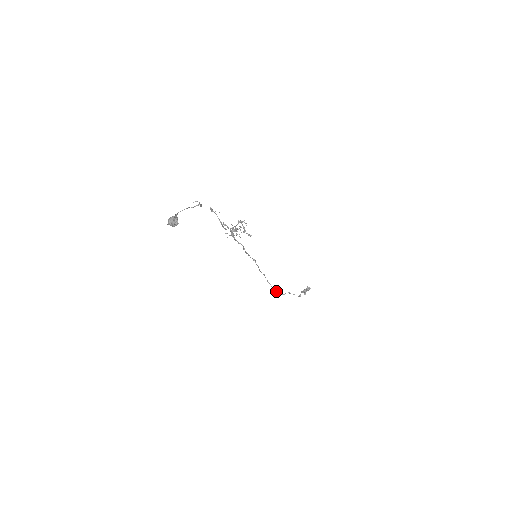
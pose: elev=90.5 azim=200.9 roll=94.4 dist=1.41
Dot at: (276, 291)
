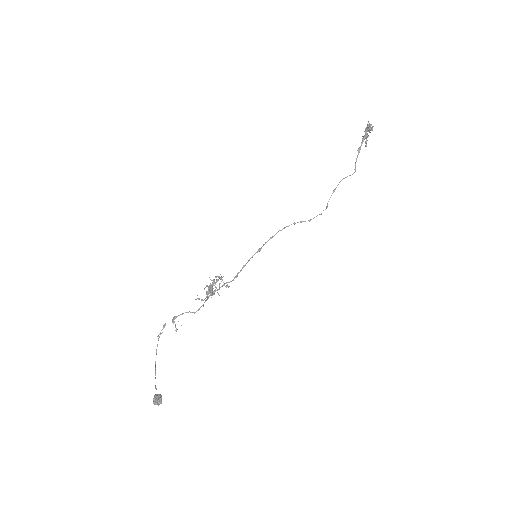
Dot at: (313, 218)
